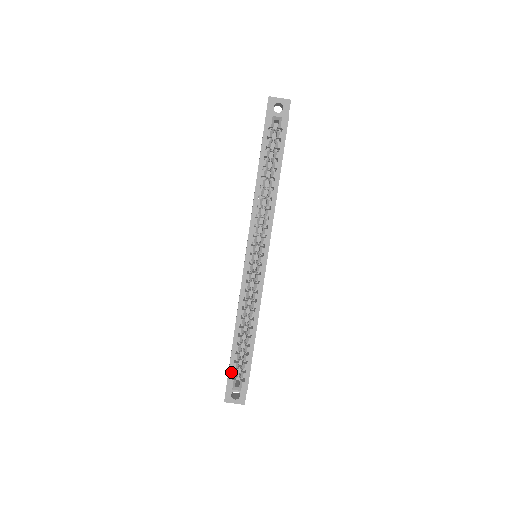
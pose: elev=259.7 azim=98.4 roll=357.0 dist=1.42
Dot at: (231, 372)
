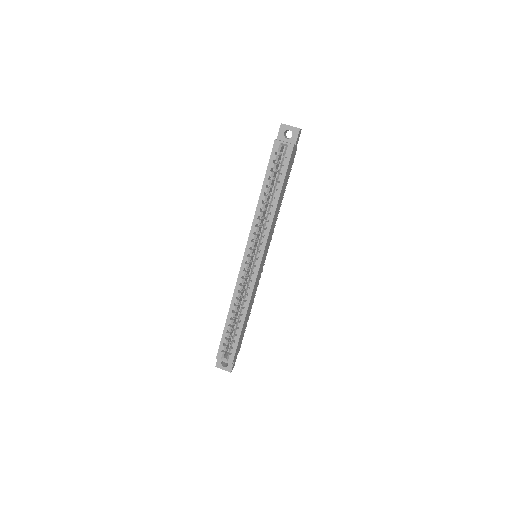
Dot at: (221, 346)
